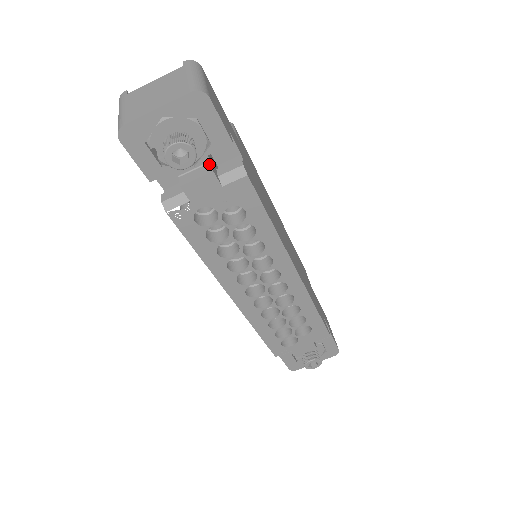
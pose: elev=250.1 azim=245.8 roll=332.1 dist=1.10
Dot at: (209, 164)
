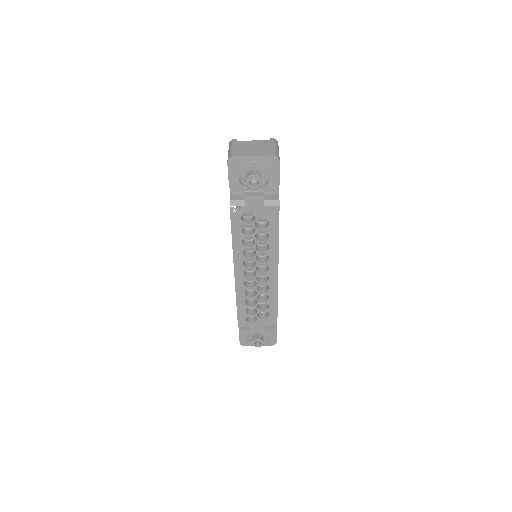
Dot at: (263, 192)
